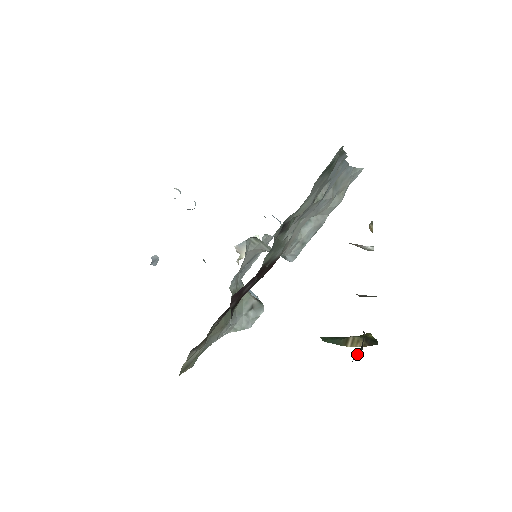
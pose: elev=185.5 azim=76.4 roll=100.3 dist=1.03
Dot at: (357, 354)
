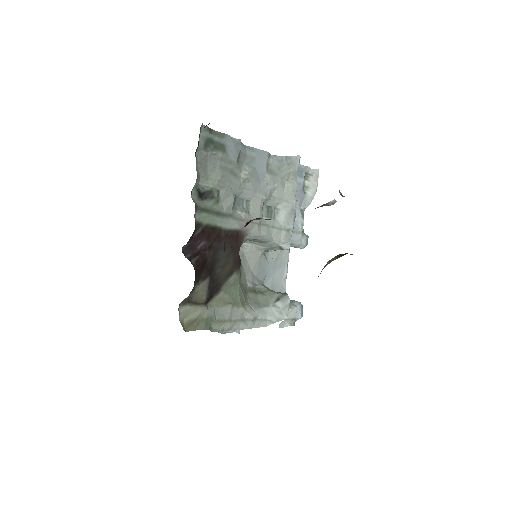
Dot at: occluded
